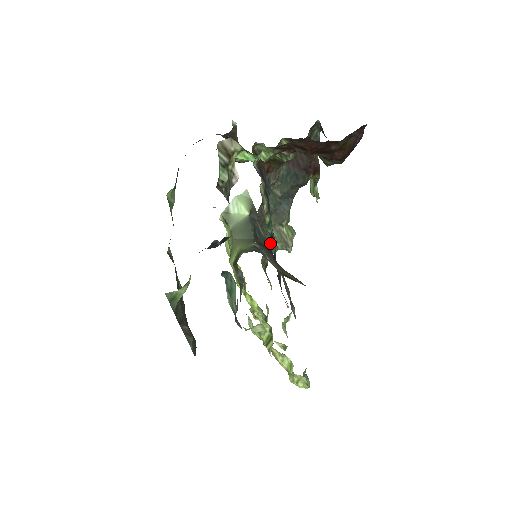
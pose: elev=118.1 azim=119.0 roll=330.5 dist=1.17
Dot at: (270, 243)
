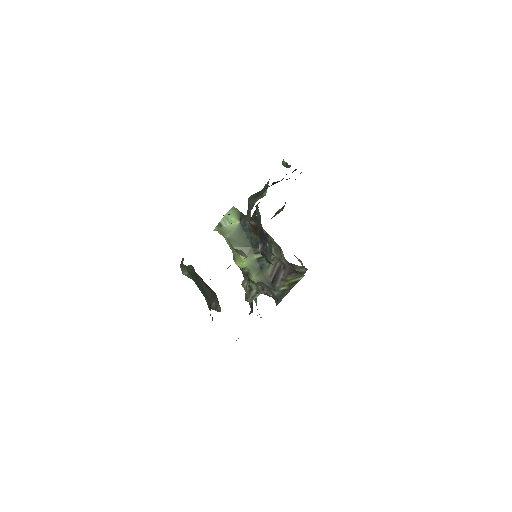
Dot at: occluded
